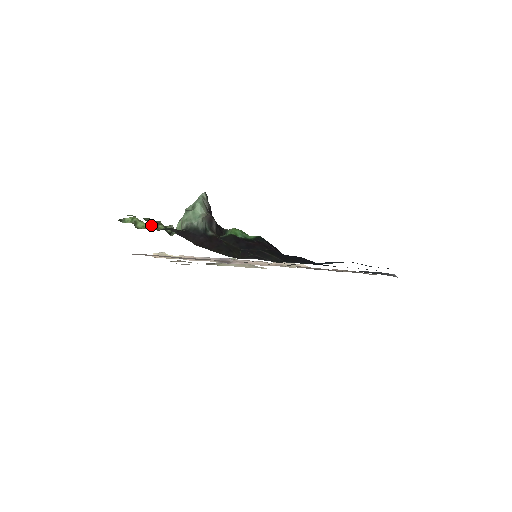
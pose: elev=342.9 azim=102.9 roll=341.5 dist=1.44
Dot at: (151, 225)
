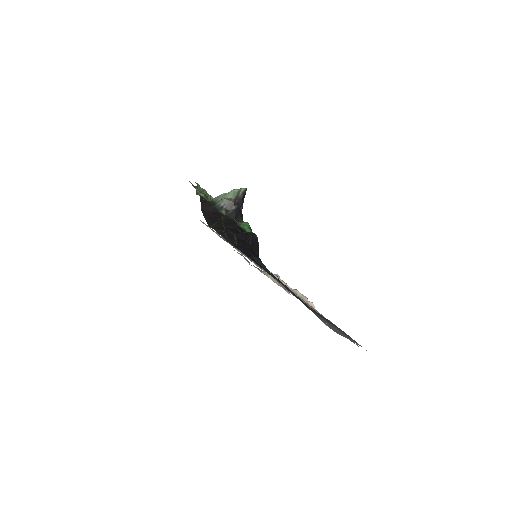
Dot at: occluded
